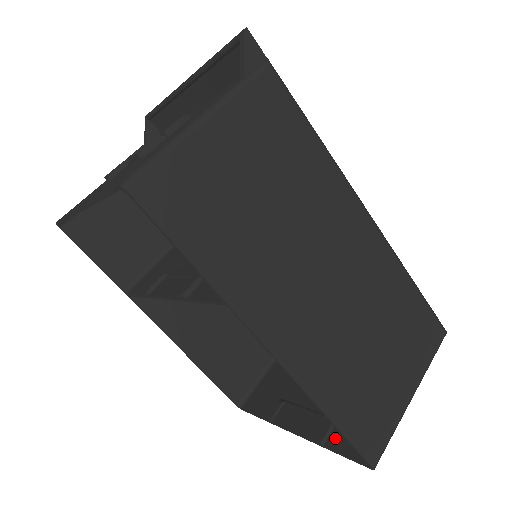
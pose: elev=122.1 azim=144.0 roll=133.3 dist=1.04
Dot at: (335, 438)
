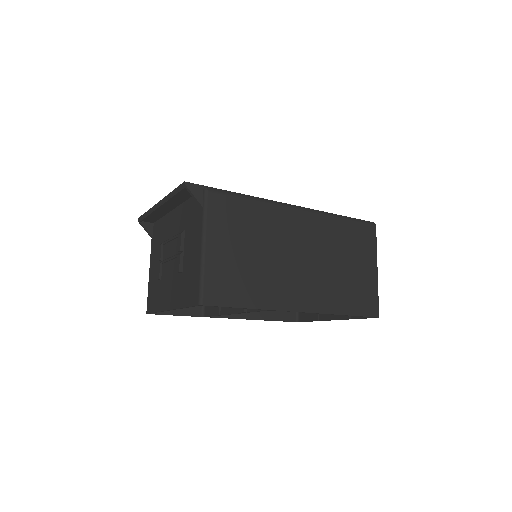
Dot at: occluded
